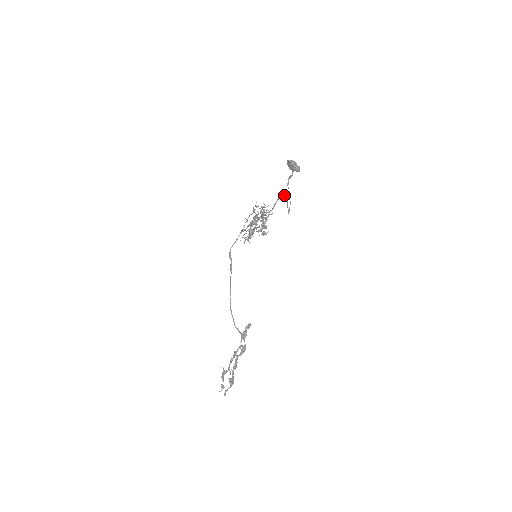
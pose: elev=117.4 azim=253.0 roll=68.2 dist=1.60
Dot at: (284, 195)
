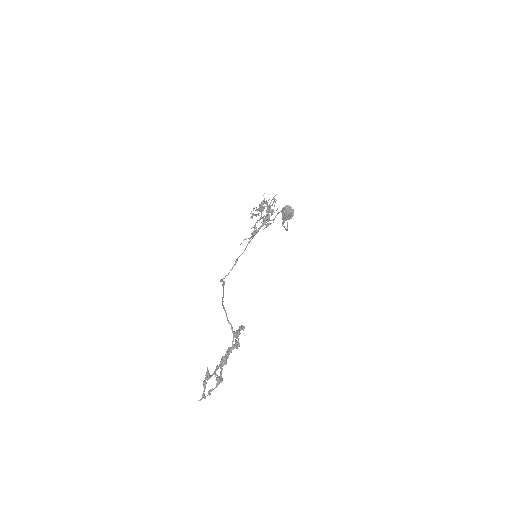
Dot at: (284, 211)
